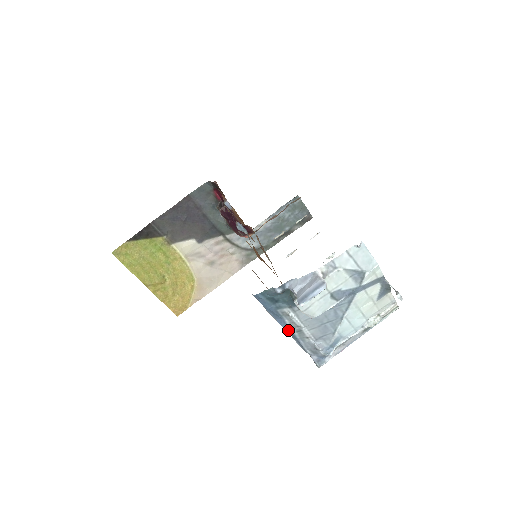
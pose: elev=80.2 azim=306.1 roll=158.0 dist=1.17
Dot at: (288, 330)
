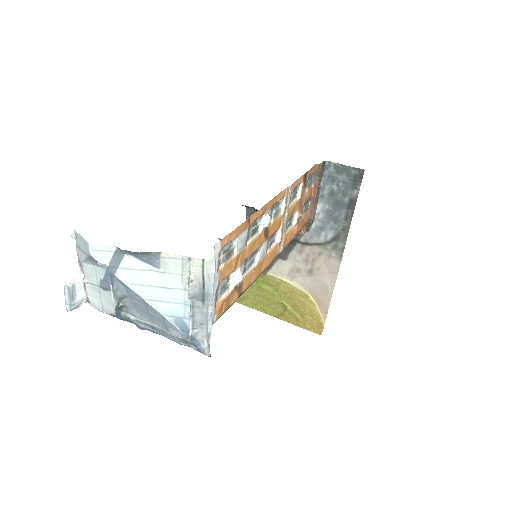
Dot at: occluded
